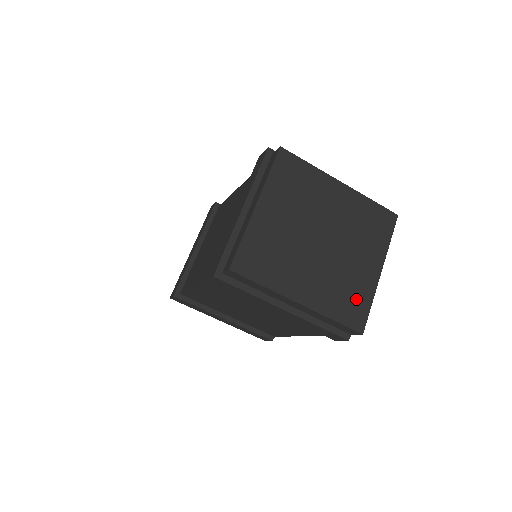
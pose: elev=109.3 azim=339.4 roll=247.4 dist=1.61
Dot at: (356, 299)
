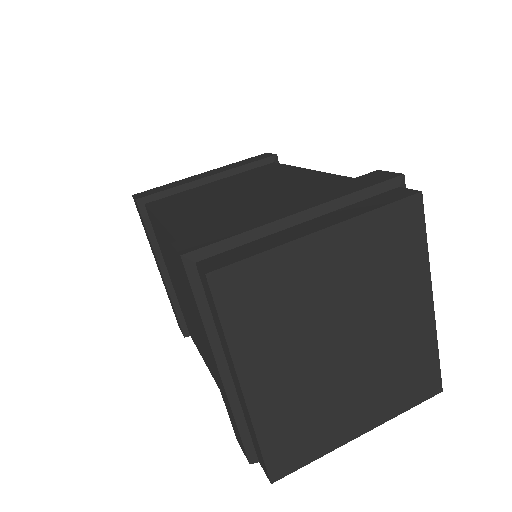
Dot at: (306, 440)
